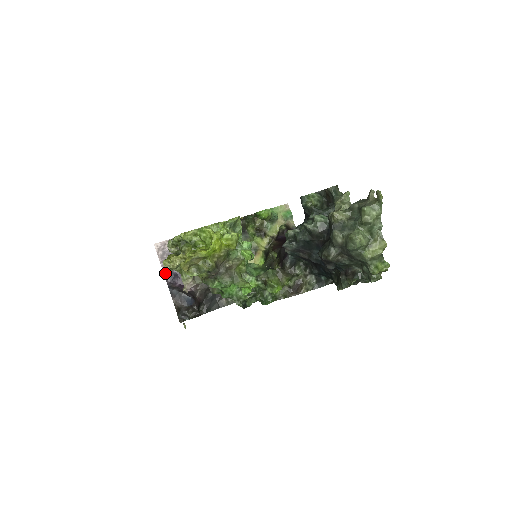
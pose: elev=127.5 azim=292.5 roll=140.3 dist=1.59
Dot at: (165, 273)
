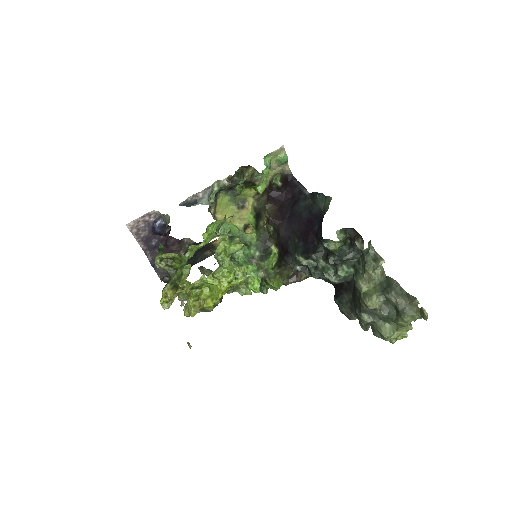
Dot at: (143, 247)
